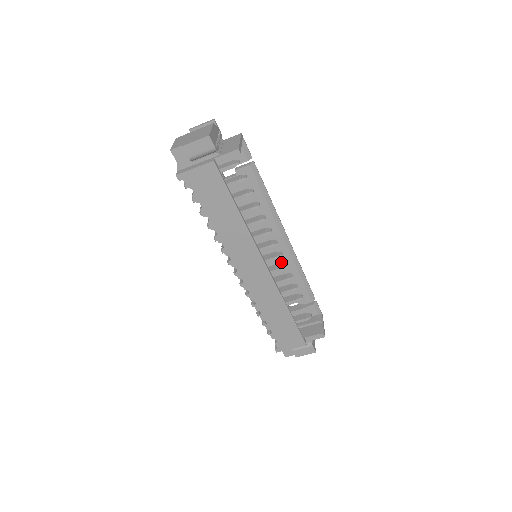
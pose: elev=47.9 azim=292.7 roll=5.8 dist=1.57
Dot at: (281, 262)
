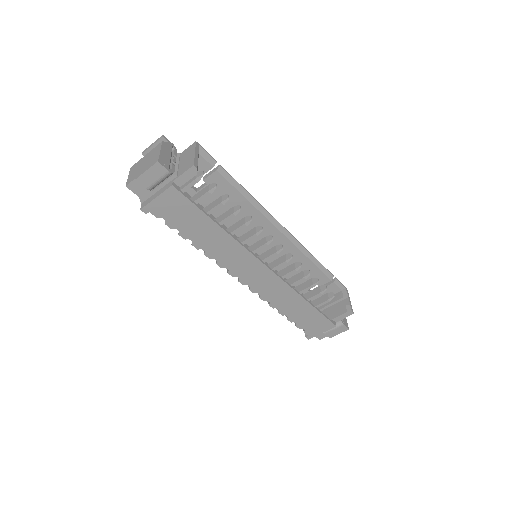
Dot at: (285, 253)
